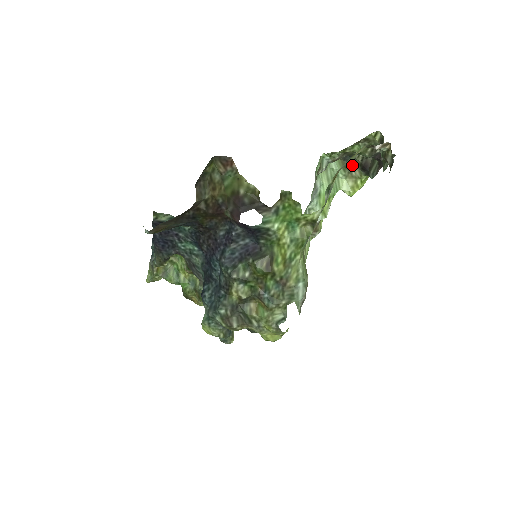
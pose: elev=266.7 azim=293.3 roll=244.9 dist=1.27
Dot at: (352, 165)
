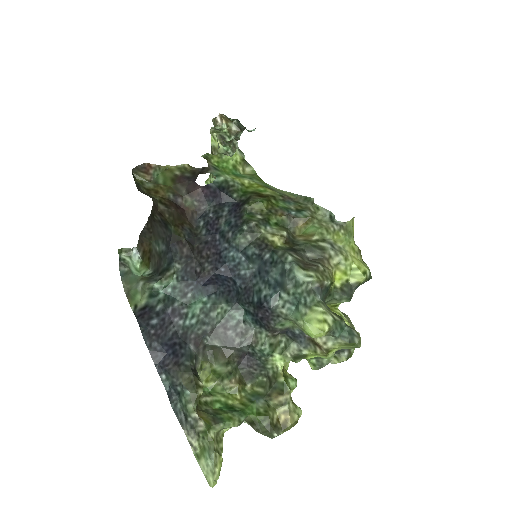
Dot at: occluded
